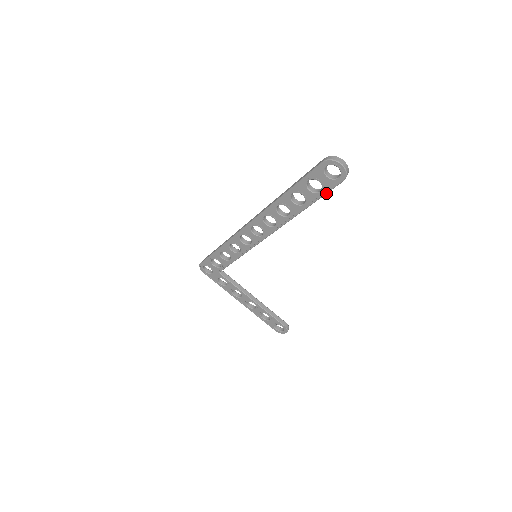
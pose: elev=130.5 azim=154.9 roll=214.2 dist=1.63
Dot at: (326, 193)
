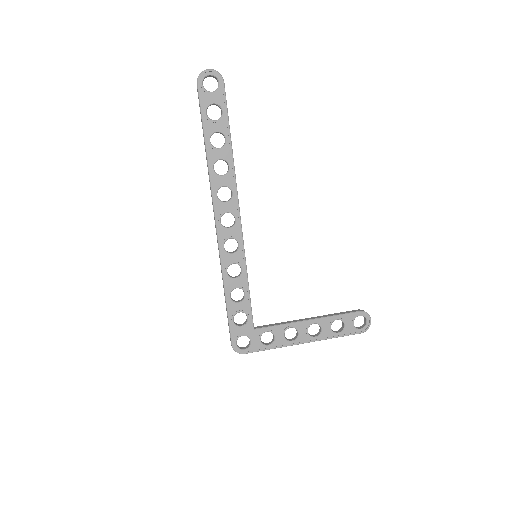
Dot at: (226, 107)
